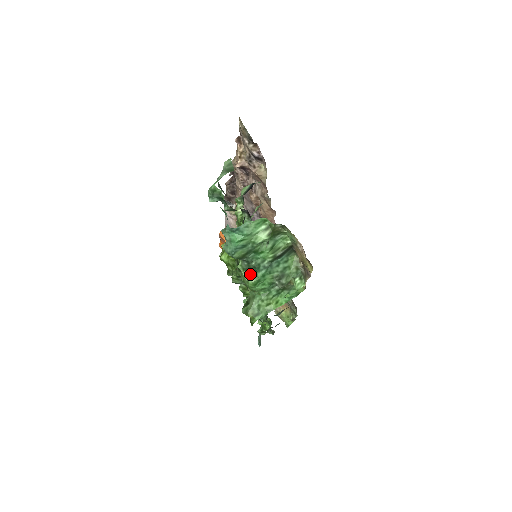
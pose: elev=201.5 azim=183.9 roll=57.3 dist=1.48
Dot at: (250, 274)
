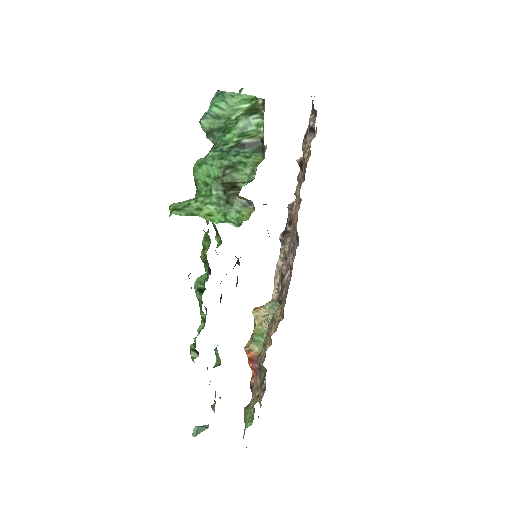
Dot at: occluded
